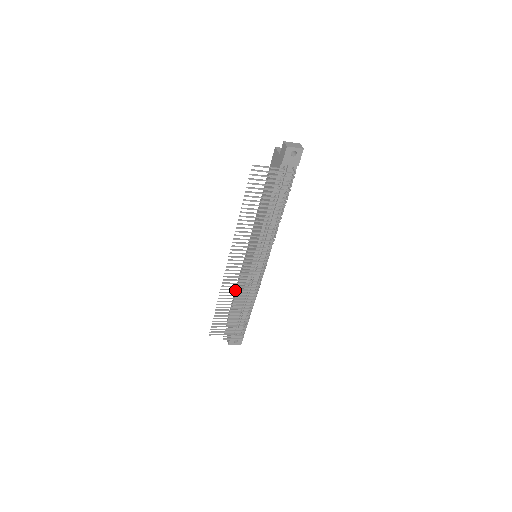
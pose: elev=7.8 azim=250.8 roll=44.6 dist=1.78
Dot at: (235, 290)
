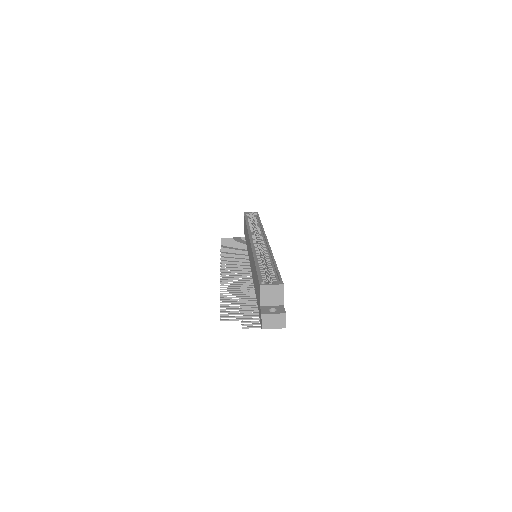
Dot at: occluded
